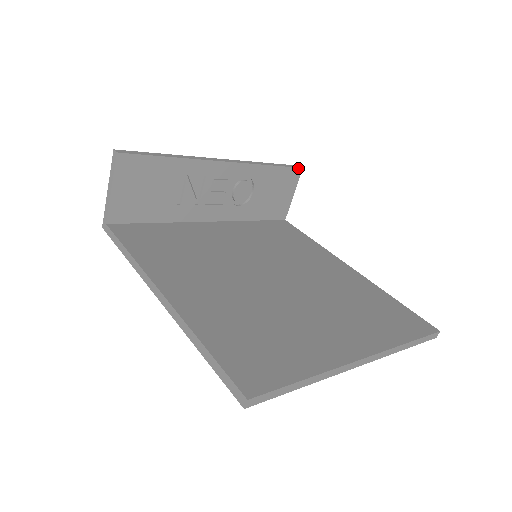
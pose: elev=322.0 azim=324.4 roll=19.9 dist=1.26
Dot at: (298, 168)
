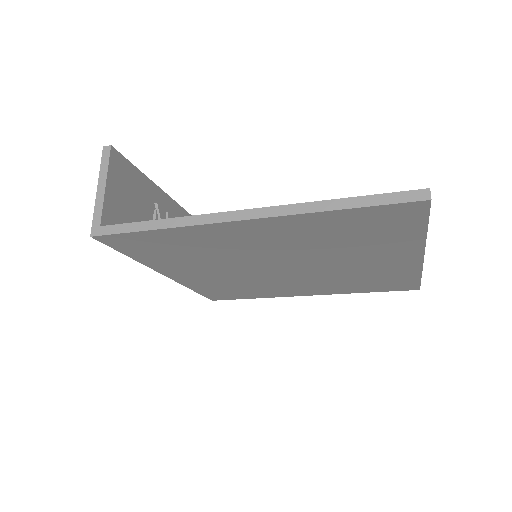
Dot at: occluded
